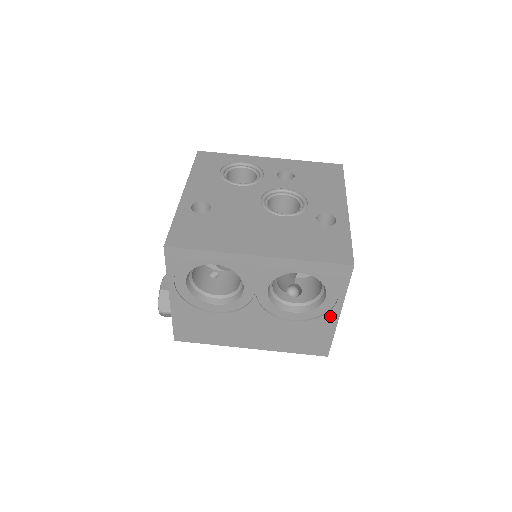
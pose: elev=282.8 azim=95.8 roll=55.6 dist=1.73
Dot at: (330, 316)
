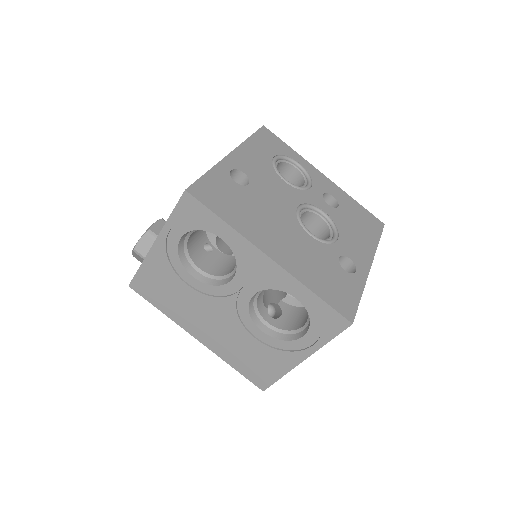
Dot at: (294, 356)
